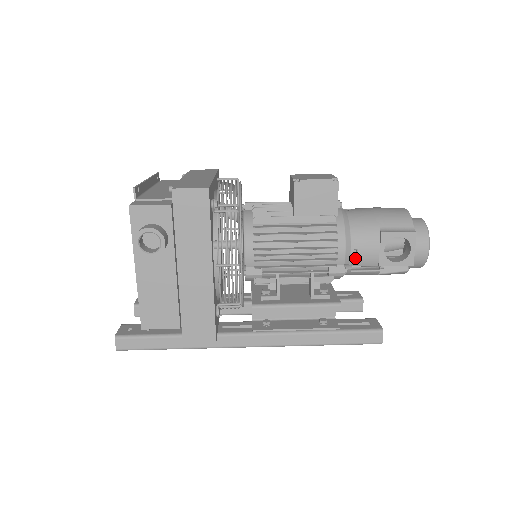
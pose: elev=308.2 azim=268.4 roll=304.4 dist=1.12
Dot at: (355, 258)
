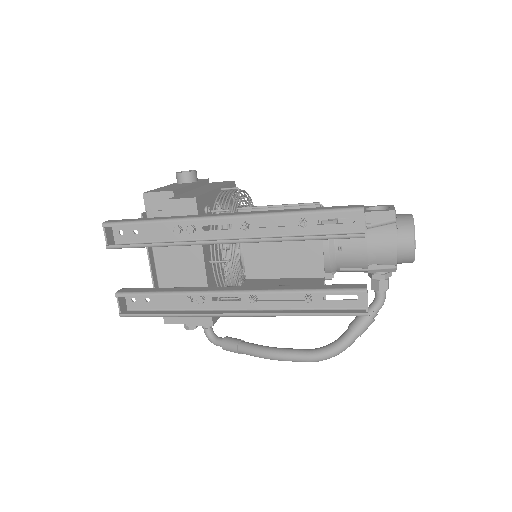
Dot at: occluded
